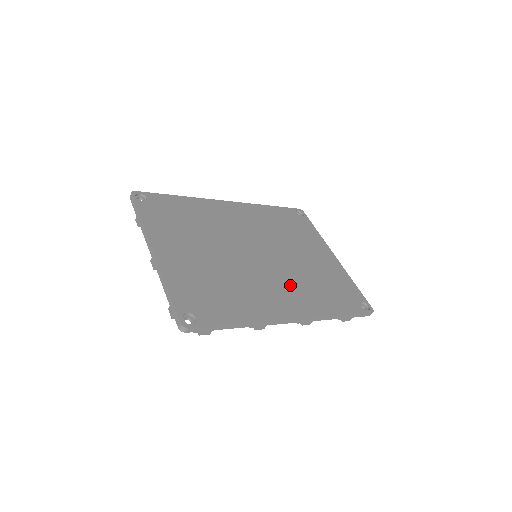
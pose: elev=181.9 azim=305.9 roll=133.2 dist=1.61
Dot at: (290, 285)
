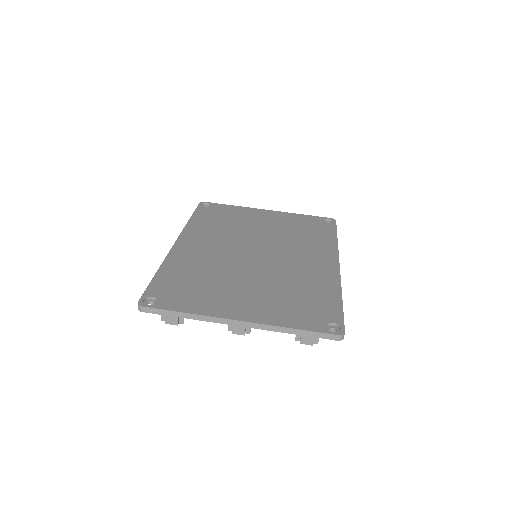
Dot at: (299, 250)
